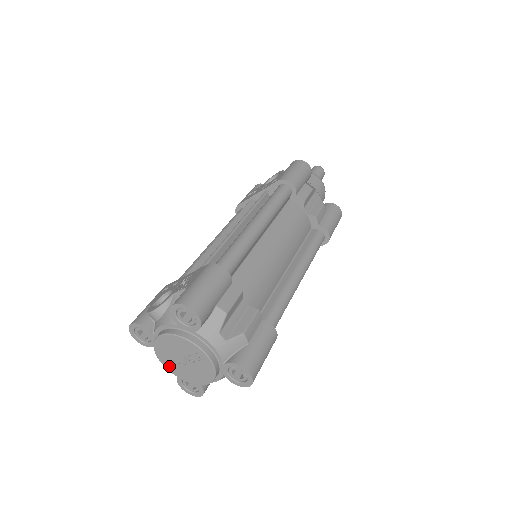
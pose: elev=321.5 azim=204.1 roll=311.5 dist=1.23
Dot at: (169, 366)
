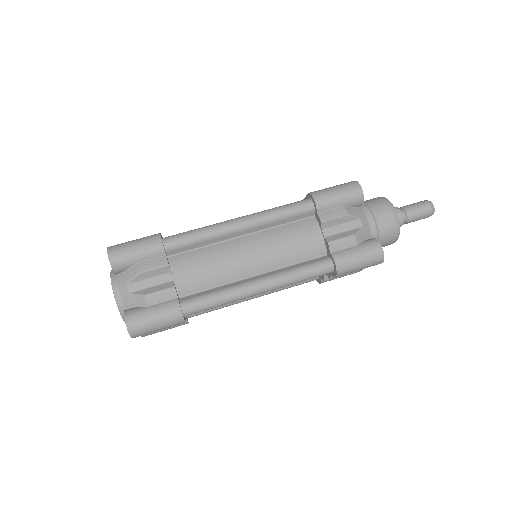
Dot at: occluded
